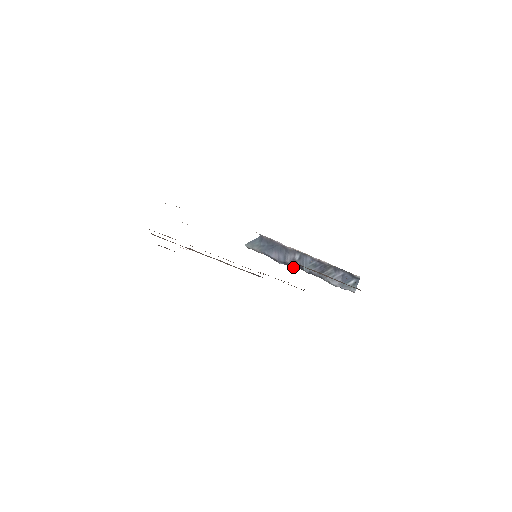
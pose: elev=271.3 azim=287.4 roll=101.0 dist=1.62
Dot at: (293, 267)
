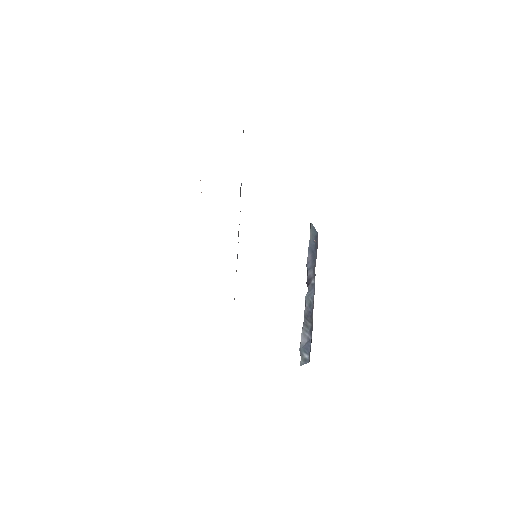
Dot at: (307, 282)
